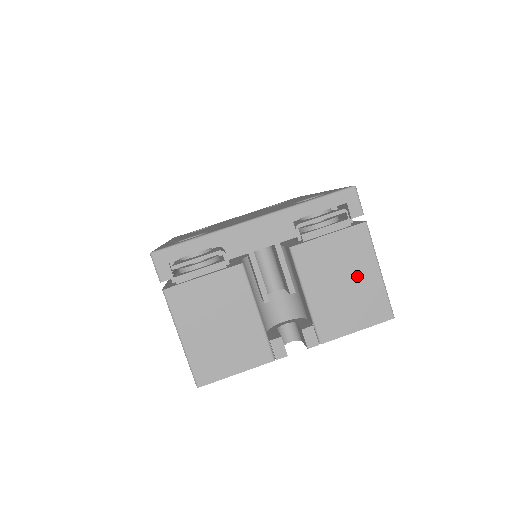
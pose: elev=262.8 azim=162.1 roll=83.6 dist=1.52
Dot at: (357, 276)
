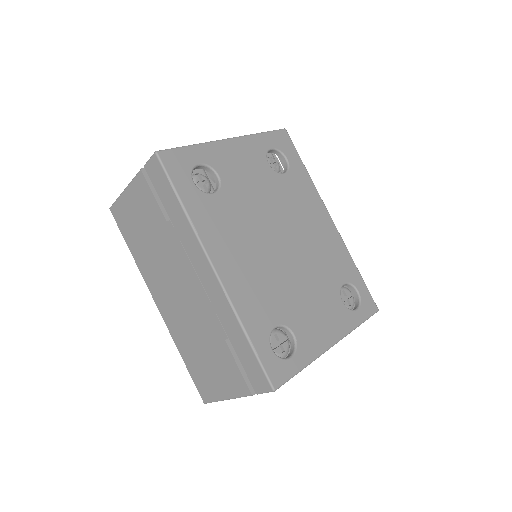
Dot at: occluded
